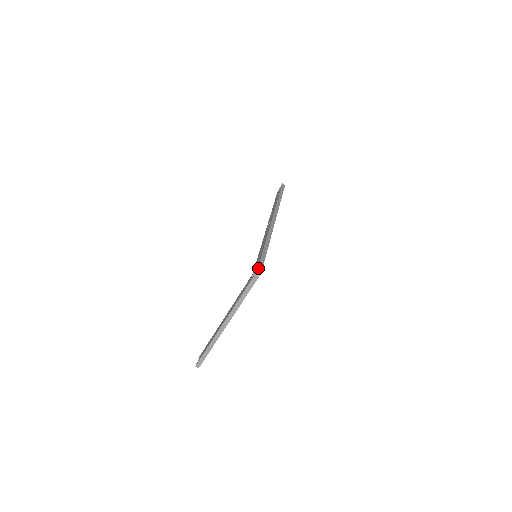
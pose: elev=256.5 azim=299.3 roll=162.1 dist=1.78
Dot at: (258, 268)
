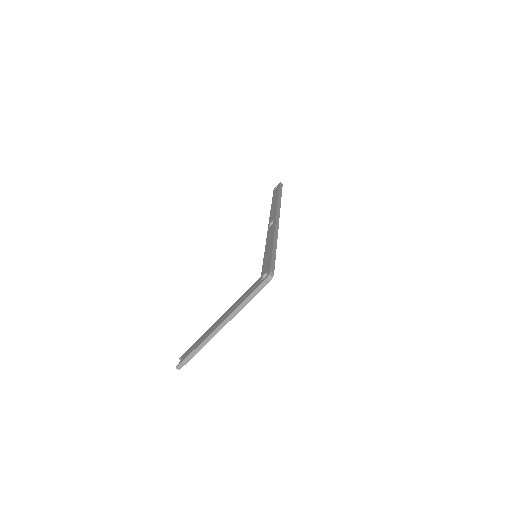
Dot at: (270, 271)
